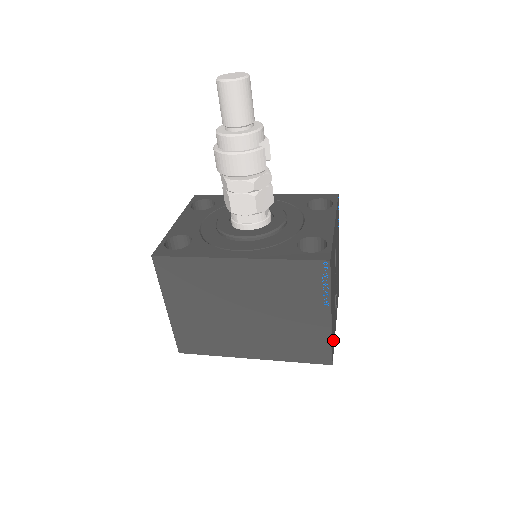
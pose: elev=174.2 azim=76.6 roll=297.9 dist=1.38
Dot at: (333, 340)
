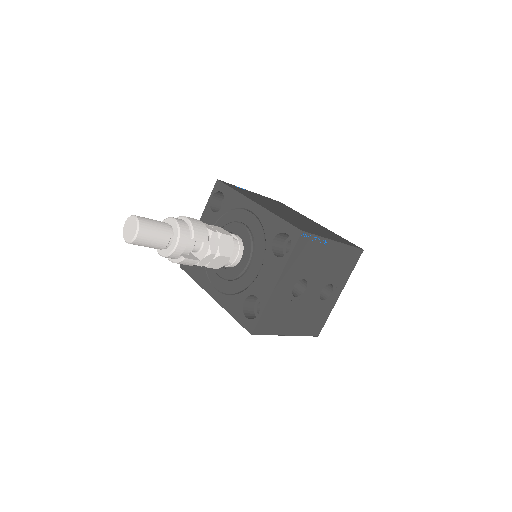
Dot at: (317, 324)
